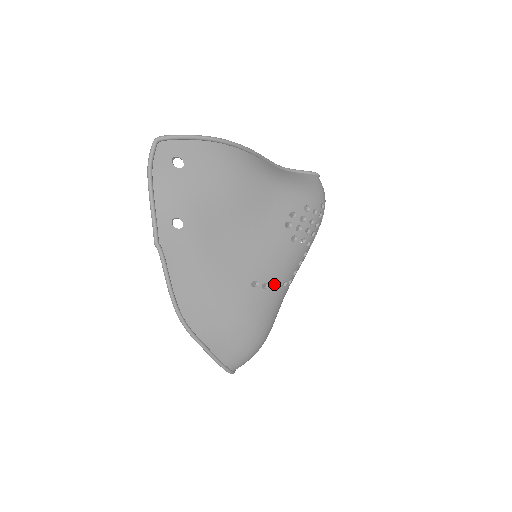
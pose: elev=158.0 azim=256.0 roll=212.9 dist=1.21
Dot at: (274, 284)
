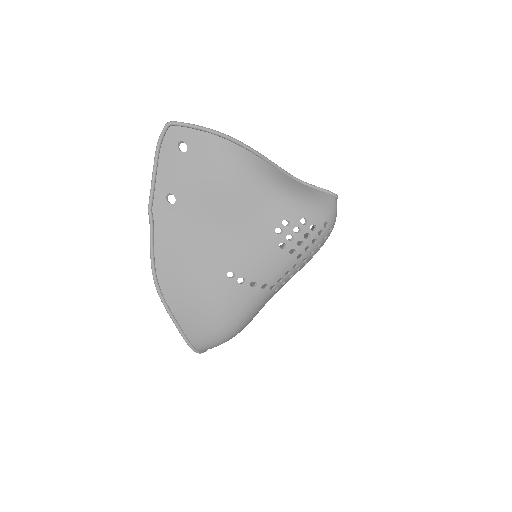
Dot at: occluded
